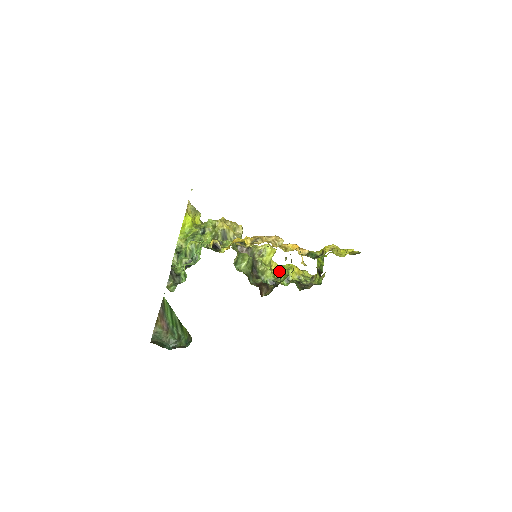
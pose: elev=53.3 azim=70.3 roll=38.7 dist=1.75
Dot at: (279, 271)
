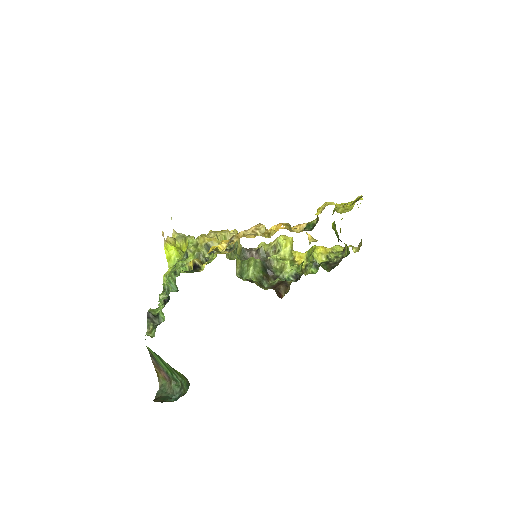
Dot at: (305, 259)
